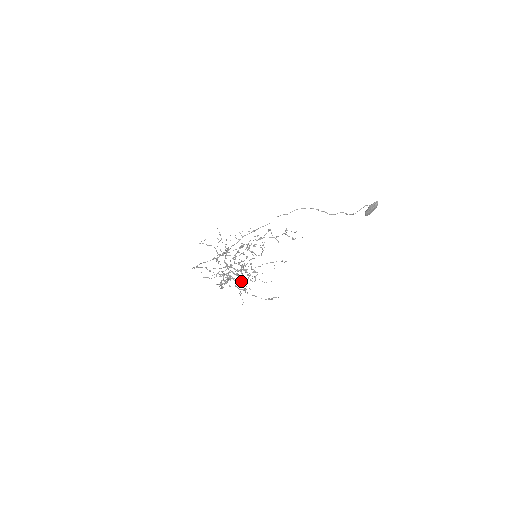
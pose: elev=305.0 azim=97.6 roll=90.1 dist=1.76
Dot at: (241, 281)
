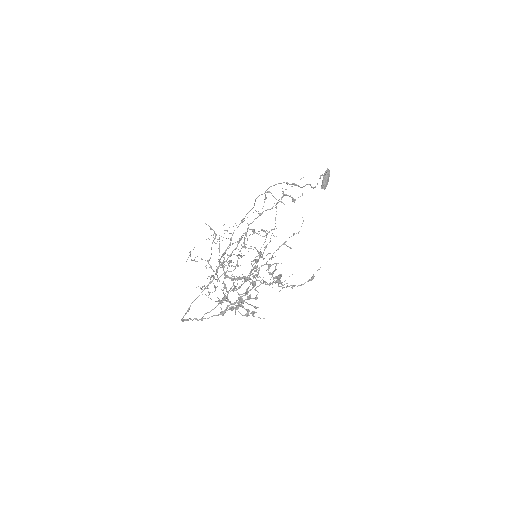
Dot at: (254, 298)
